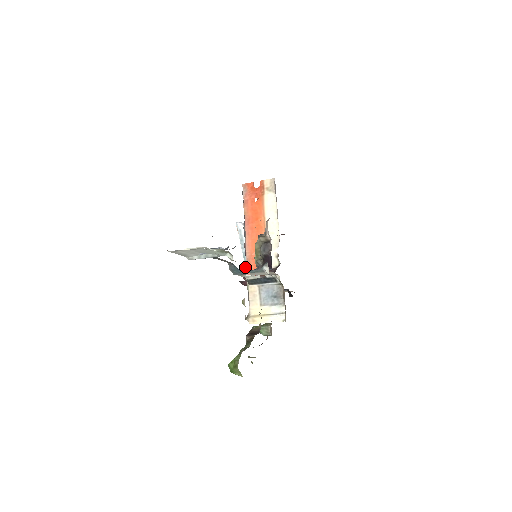
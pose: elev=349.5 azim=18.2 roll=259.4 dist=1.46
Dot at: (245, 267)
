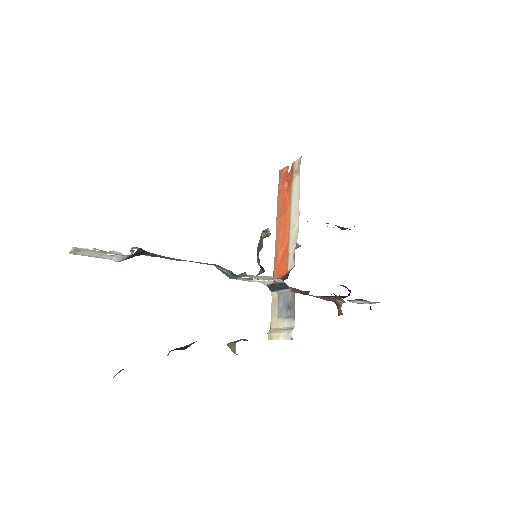
Dot at: occluded
